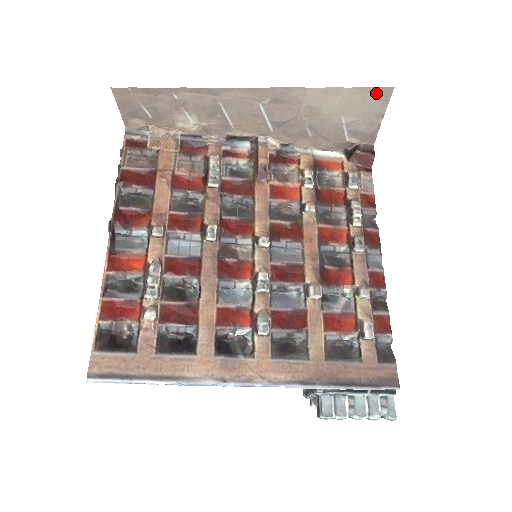
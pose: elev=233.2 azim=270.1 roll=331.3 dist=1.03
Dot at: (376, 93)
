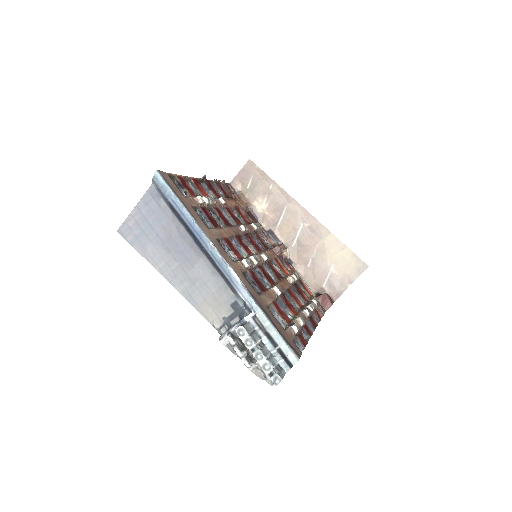
Dot at: (358, 263)
